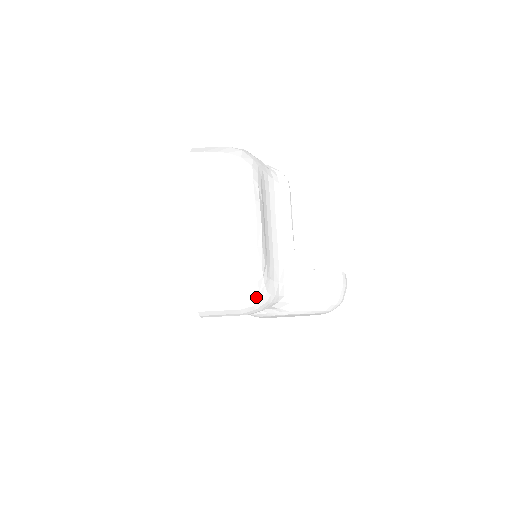
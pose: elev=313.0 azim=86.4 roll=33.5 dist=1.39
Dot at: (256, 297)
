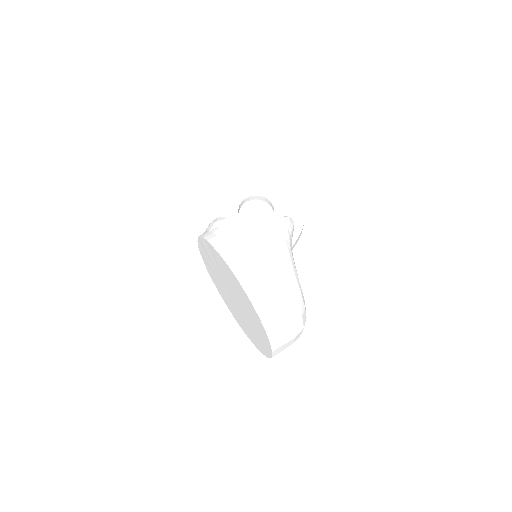
Dot at: occluded
